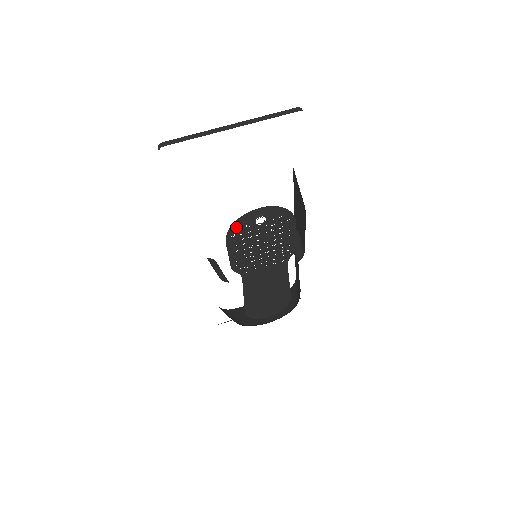
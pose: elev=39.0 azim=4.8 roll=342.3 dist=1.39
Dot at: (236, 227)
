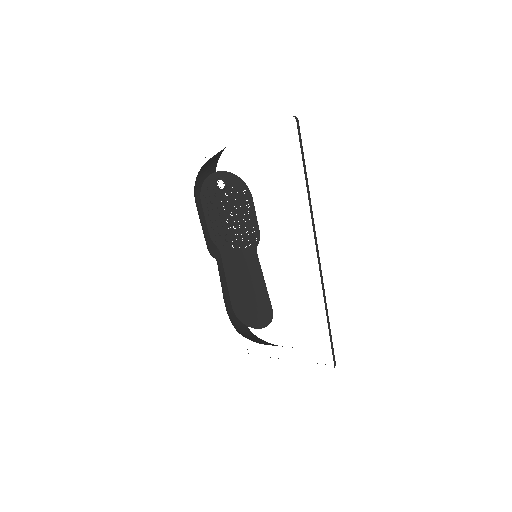
Dot at: (206, 187)
